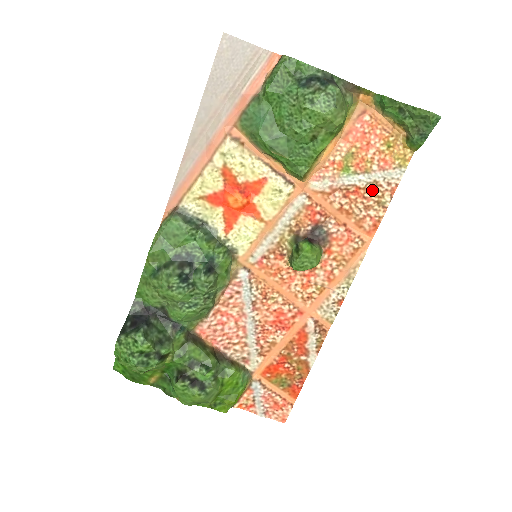
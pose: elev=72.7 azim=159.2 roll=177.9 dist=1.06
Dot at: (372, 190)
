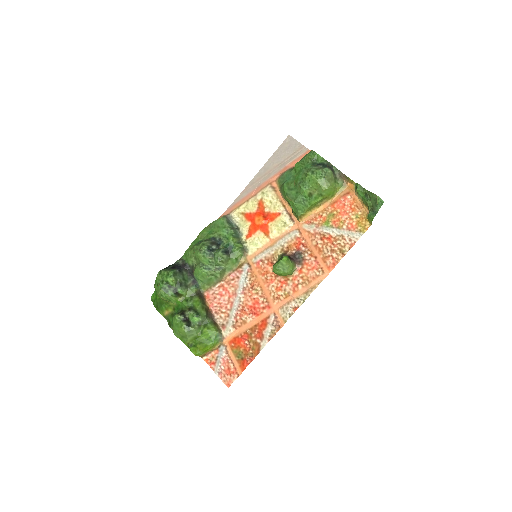
Dot at: (339, 240)
